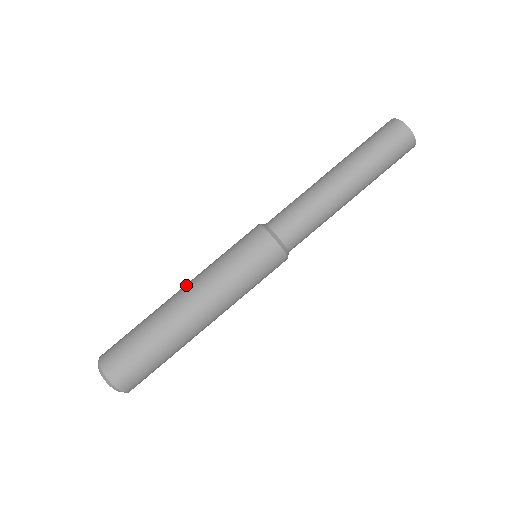
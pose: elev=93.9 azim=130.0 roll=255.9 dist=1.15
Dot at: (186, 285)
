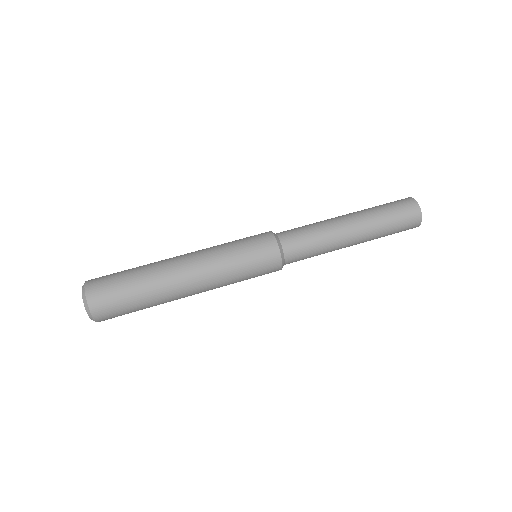
Dot at: occluded
